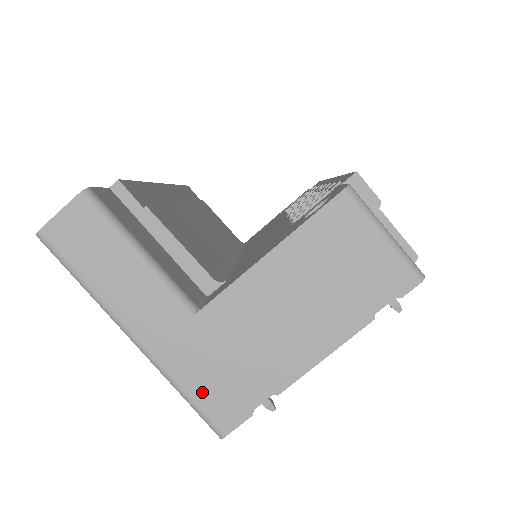
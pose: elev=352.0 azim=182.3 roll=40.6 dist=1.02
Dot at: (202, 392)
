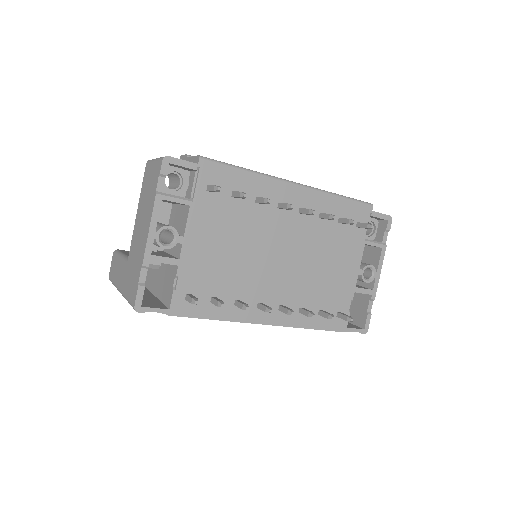
Dot at: (130, 293)
